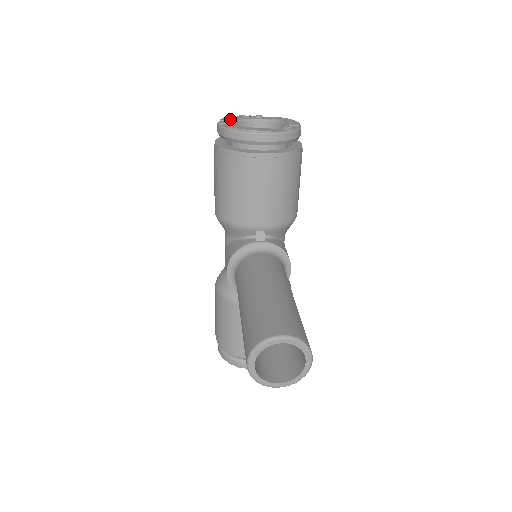
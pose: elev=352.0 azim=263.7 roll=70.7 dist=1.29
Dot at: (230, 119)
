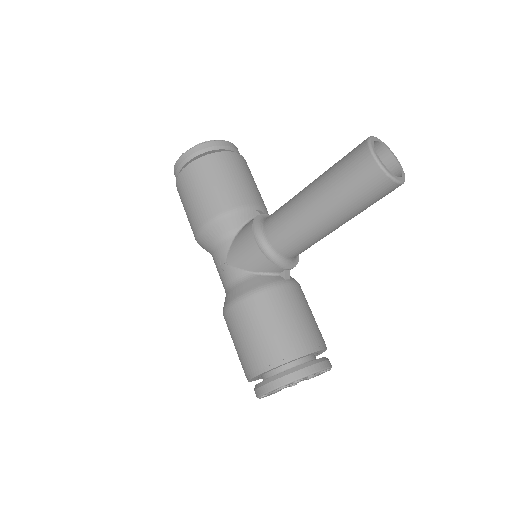
Dot at: occluded
